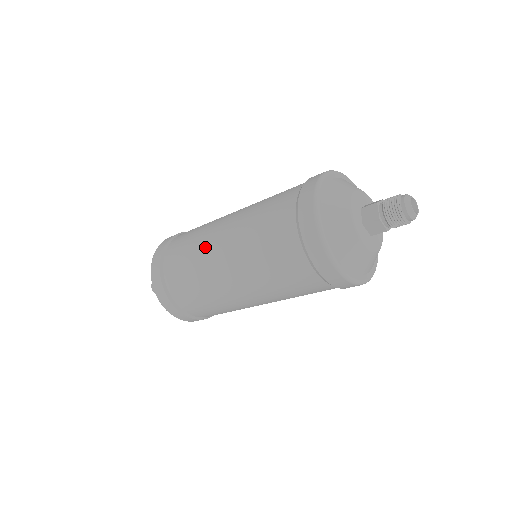
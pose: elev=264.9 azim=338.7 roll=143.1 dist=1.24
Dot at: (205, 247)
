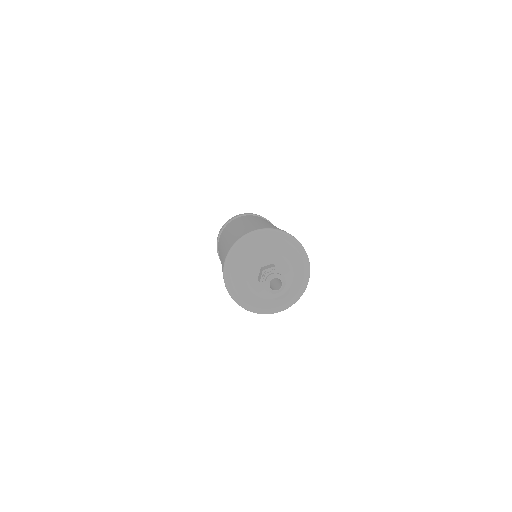
Dot at: (221, 243)
